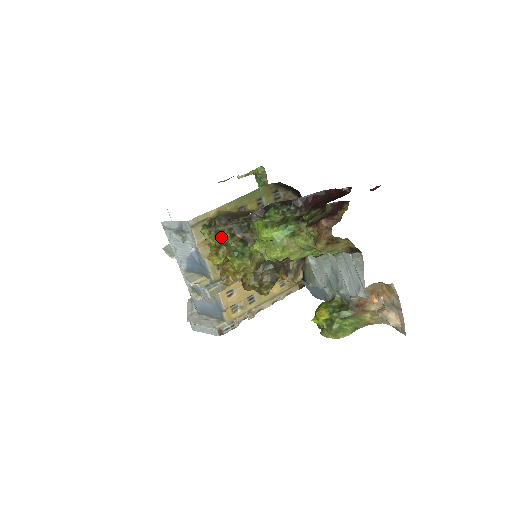
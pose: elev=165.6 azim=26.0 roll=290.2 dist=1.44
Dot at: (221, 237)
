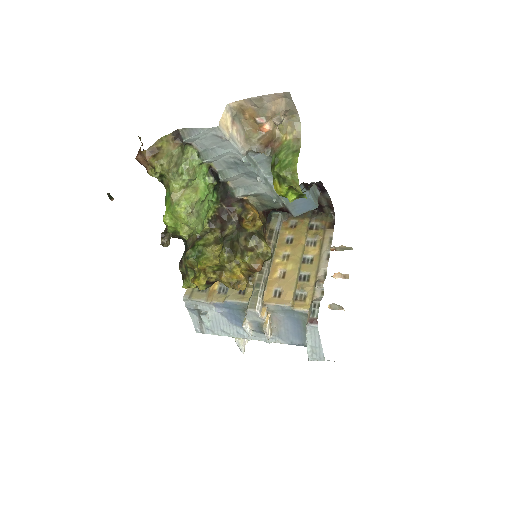
Dot at: (188, 269)
